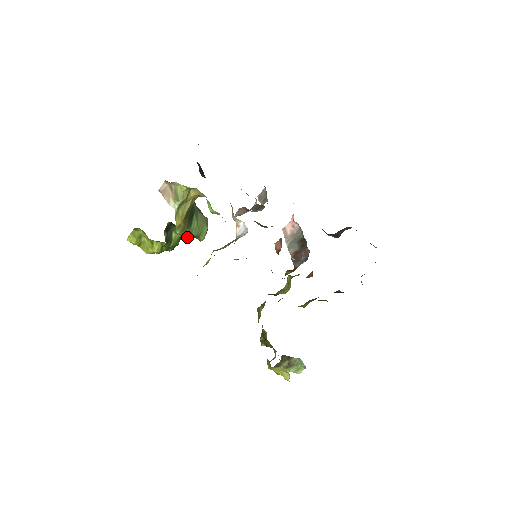
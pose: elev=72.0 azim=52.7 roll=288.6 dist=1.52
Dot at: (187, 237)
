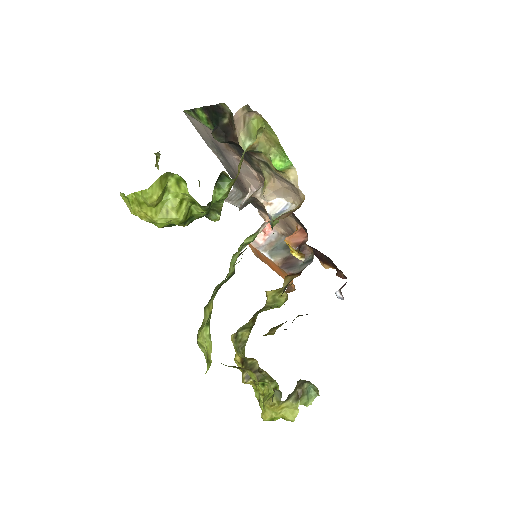
Dot at: occluded
